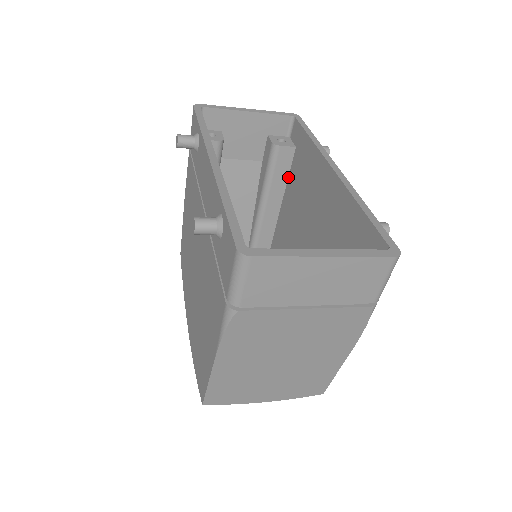
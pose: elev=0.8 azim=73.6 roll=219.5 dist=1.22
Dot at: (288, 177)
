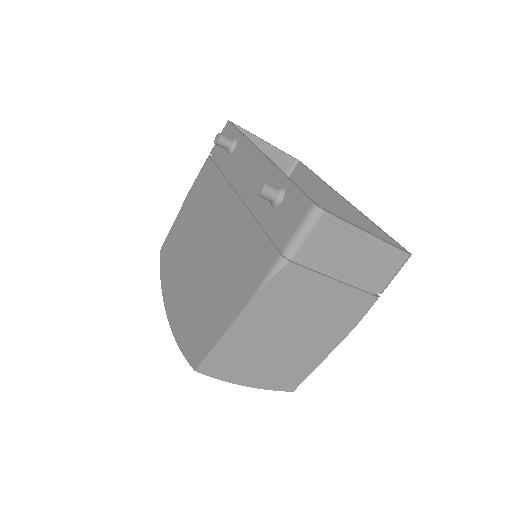
Dot at: occluded
